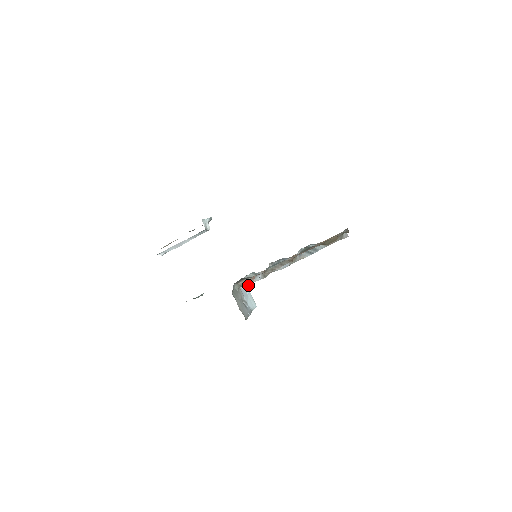
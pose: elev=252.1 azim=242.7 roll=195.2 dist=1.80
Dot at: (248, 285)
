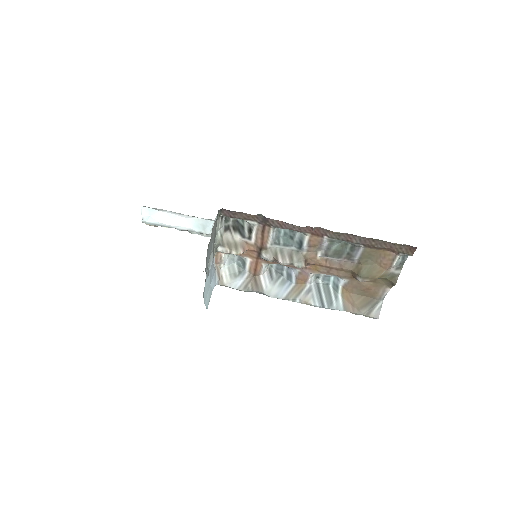
Dot at: (218, 281)
